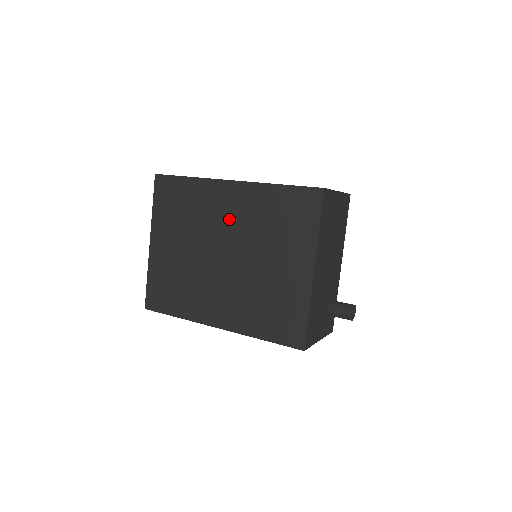
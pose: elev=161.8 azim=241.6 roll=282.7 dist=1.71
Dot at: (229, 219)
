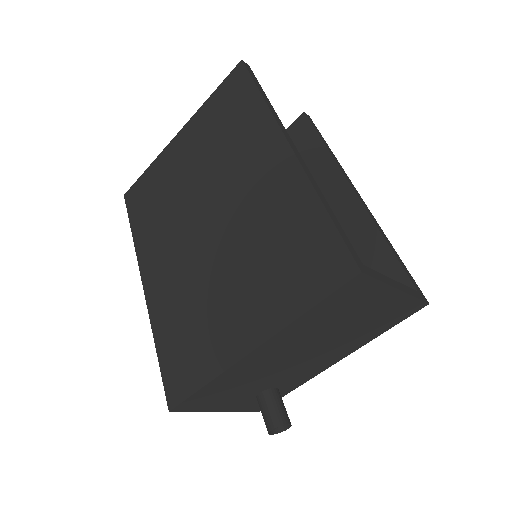
Dot at: (247, 188)
